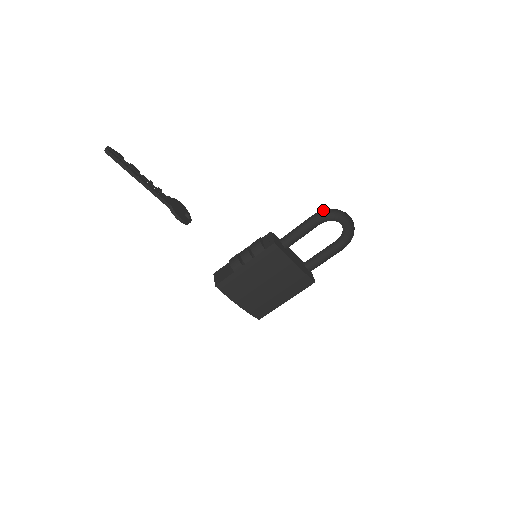
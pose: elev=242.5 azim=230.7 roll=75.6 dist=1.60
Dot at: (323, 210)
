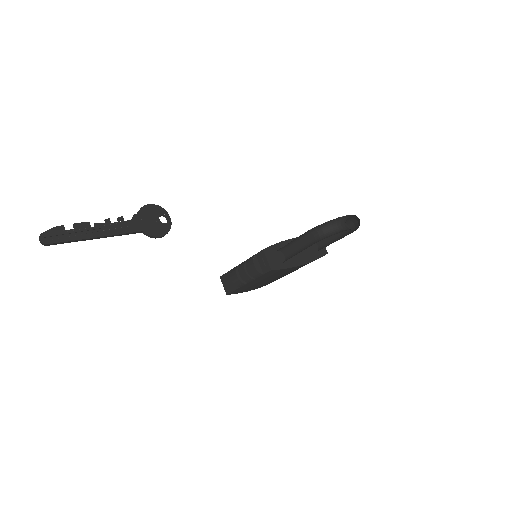
Dot at: (316, 227)
